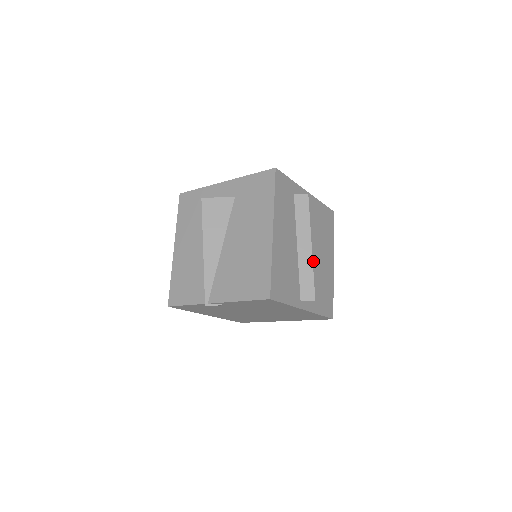
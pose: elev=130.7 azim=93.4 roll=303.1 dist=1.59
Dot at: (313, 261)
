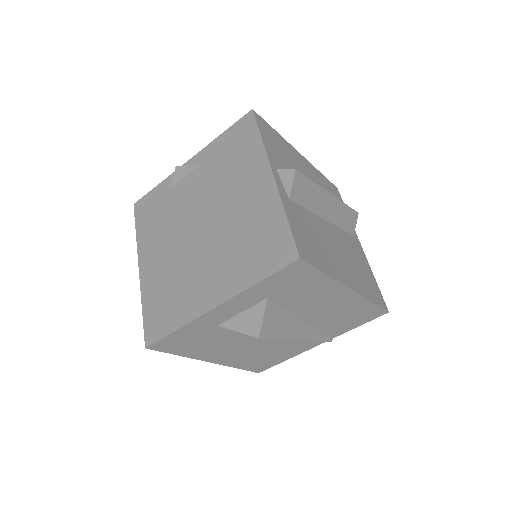
Dot at: (323, 226)
